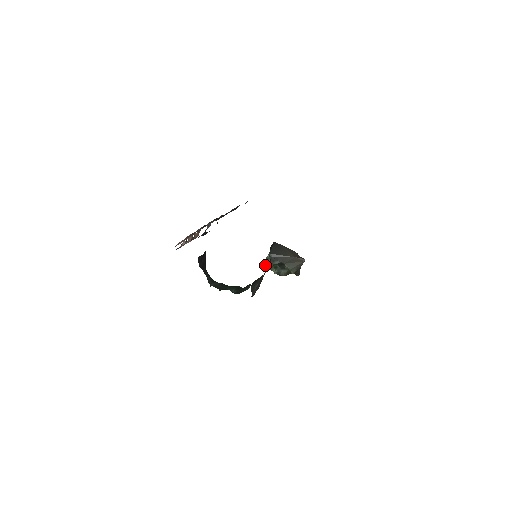
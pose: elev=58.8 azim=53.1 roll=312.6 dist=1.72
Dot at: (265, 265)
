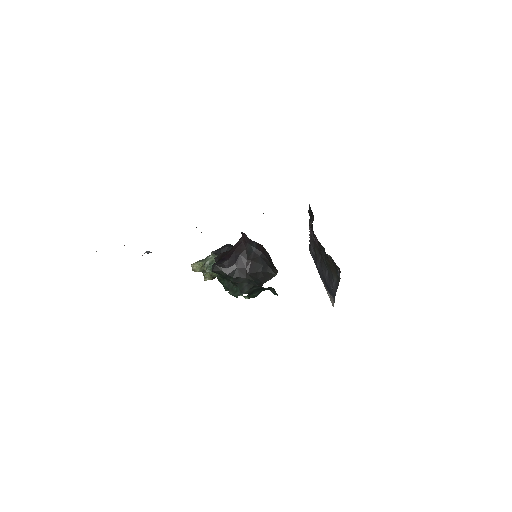
Dot at: (211, 271)
